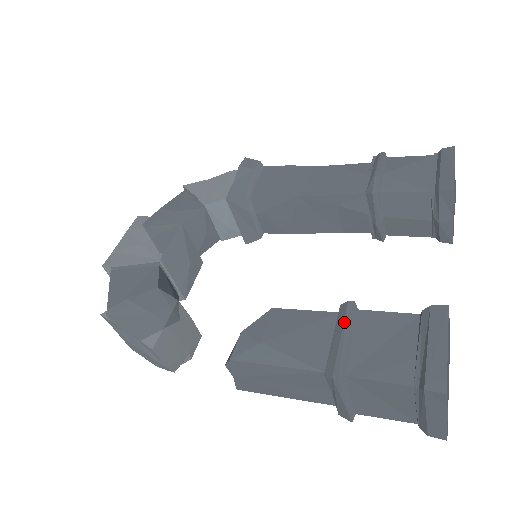
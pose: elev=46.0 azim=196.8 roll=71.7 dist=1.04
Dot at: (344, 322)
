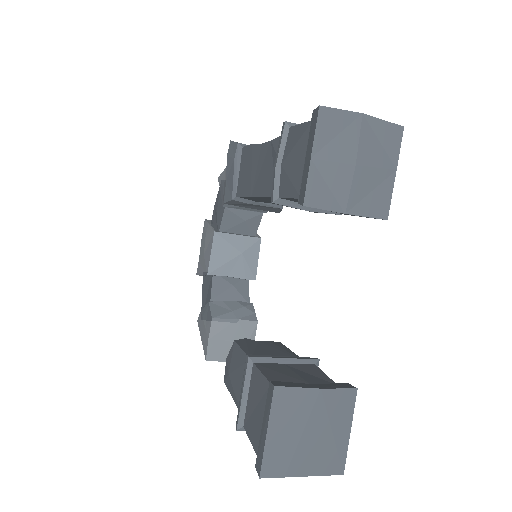
Dot at: (243, 377)
